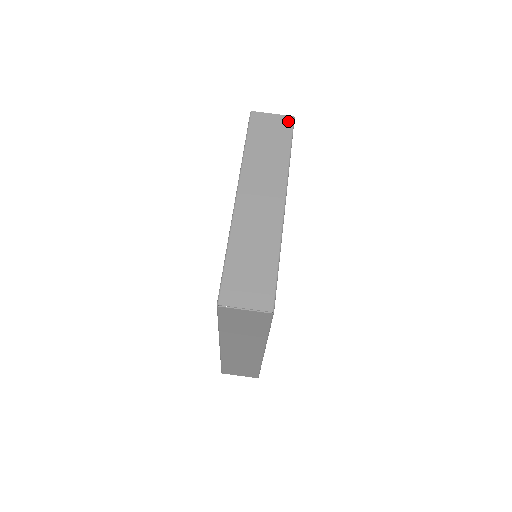
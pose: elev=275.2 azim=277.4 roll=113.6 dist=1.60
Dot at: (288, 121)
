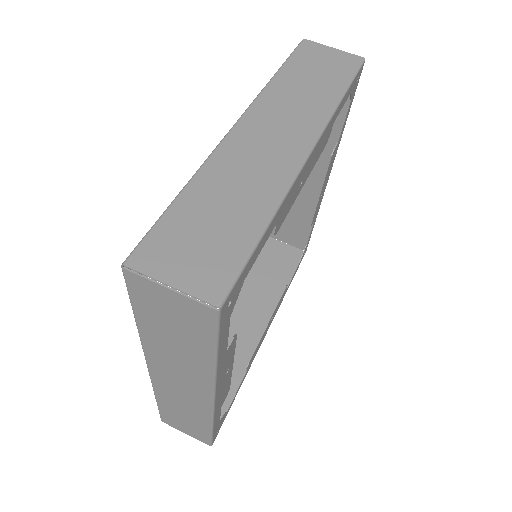
Dot at: (354, 60)
